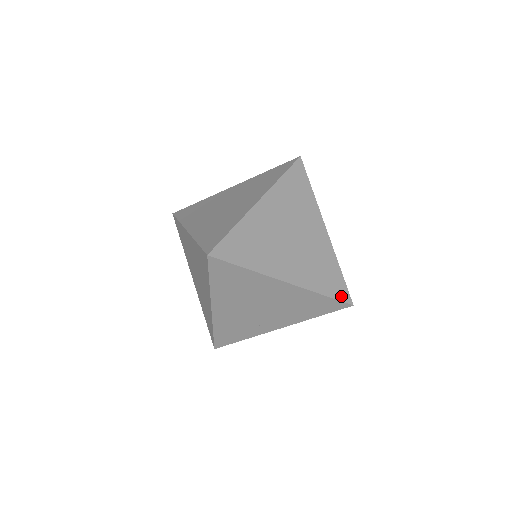
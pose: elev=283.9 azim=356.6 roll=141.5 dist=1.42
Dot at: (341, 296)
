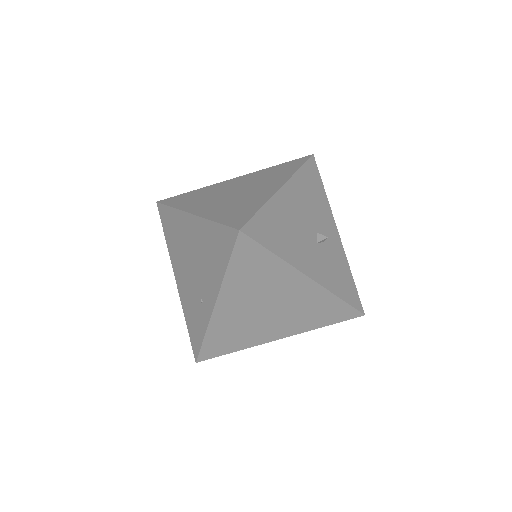
Dot at: (234, 223)
